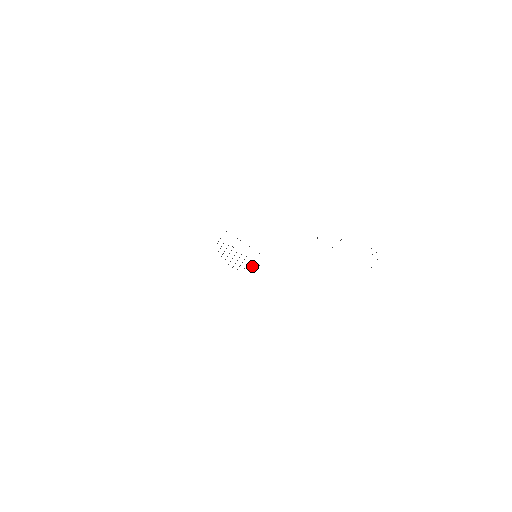
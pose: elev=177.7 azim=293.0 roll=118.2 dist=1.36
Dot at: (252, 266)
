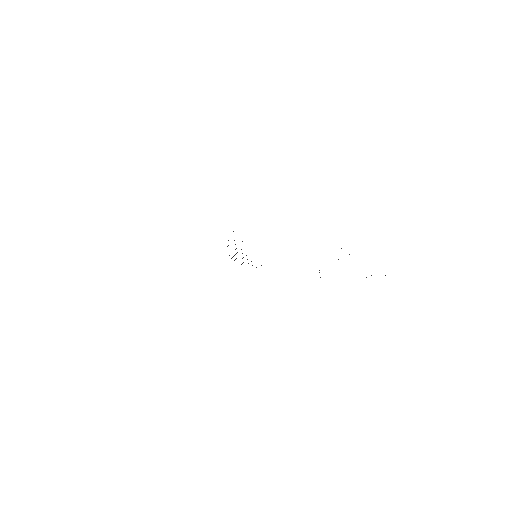
Dot at: occluded
